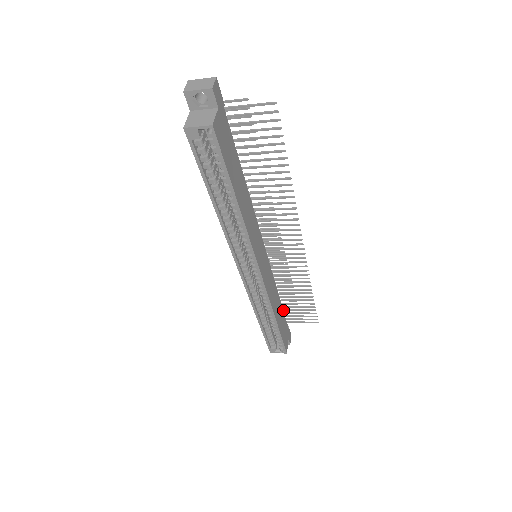
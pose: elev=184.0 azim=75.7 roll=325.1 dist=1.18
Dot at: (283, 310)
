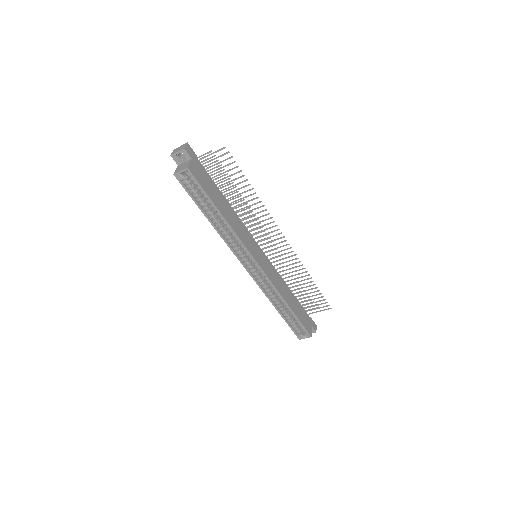
Dot at: (300, 303)
